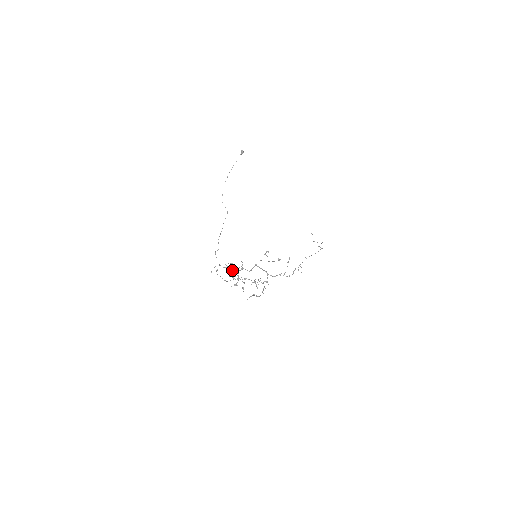
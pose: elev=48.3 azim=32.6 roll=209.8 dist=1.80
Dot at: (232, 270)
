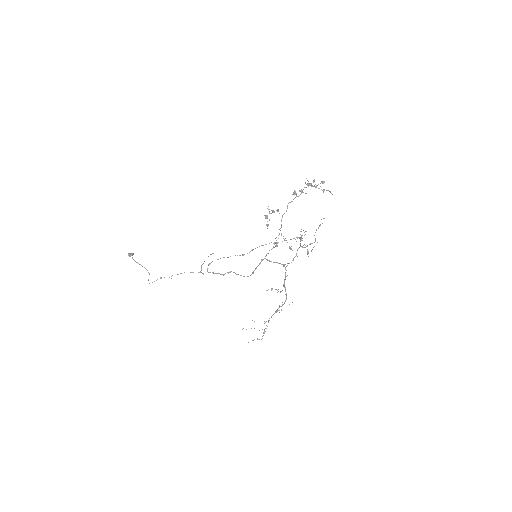
Dot at: (294, 192)
